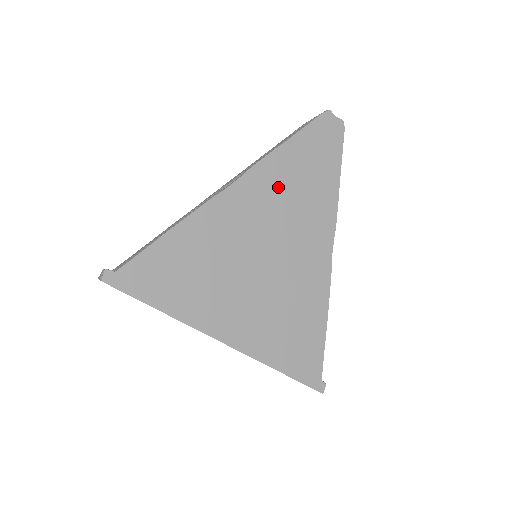
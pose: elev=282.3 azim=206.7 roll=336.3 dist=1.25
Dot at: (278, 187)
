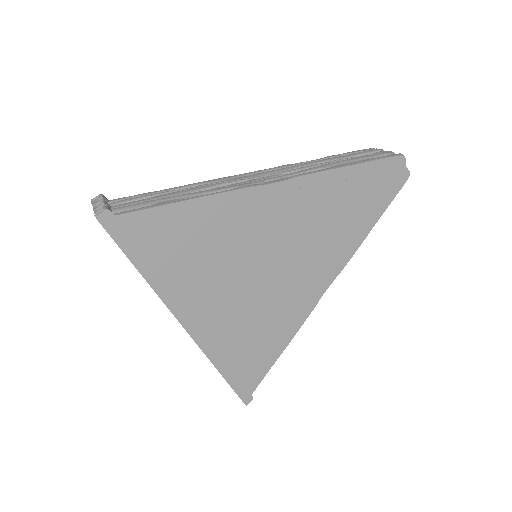
Dot at: (315, 207)
